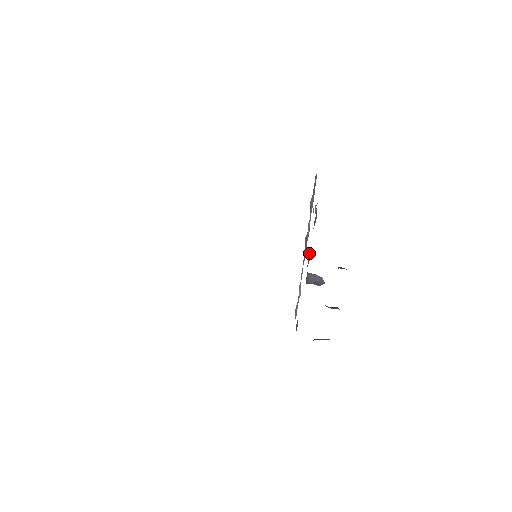
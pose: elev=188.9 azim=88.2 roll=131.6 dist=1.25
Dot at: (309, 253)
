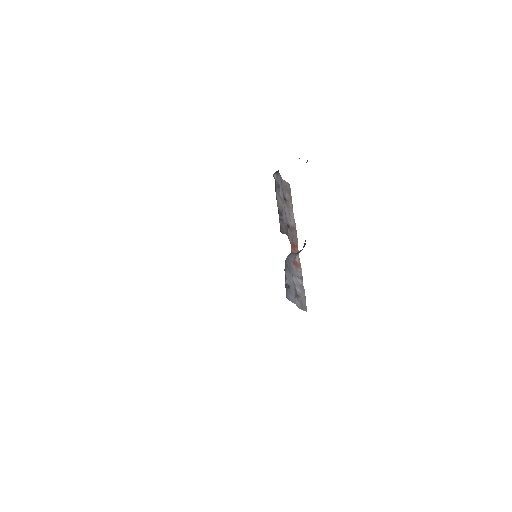
Dot at: (278, 209)
